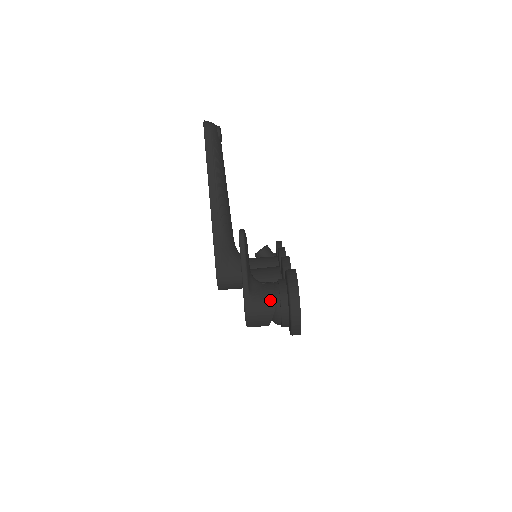
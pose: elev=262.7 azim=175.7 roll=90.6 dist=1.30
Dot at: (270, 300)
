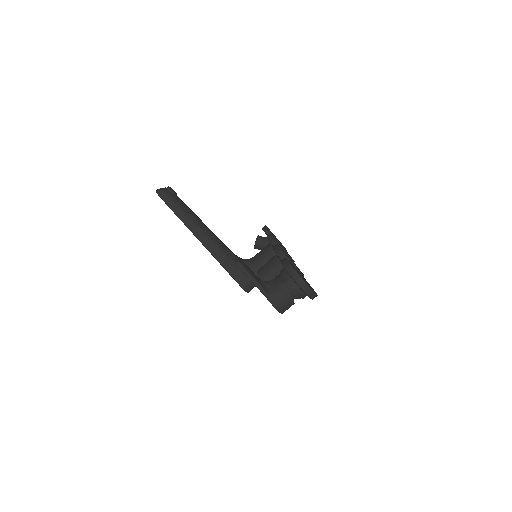
Dot at: (284, 289)
